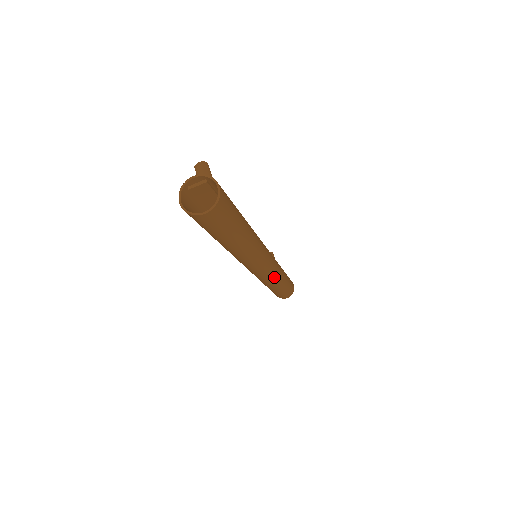
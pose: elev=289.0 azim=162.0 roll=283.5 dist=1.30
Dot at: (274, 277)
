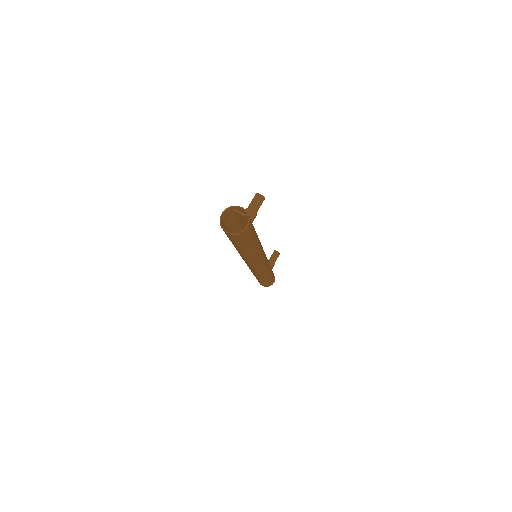
Dot at: (258, 274)
